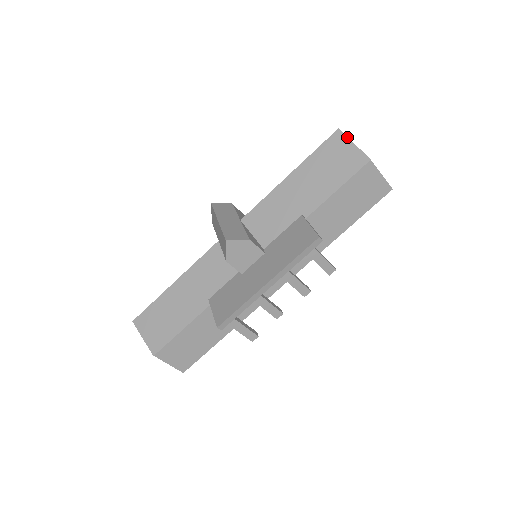
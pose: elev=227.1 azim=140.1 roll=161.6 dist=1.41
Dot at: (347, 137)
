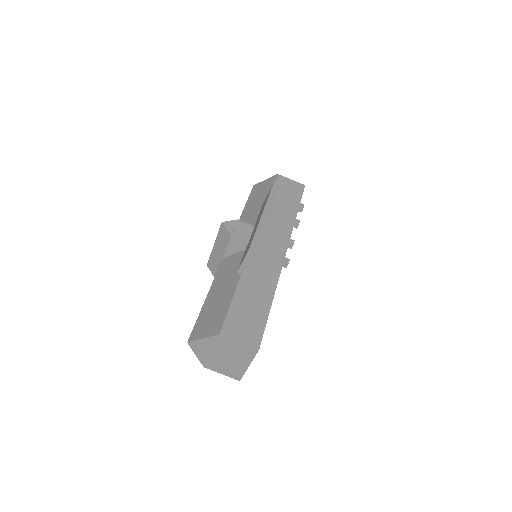
Dot at: (260, 182)
